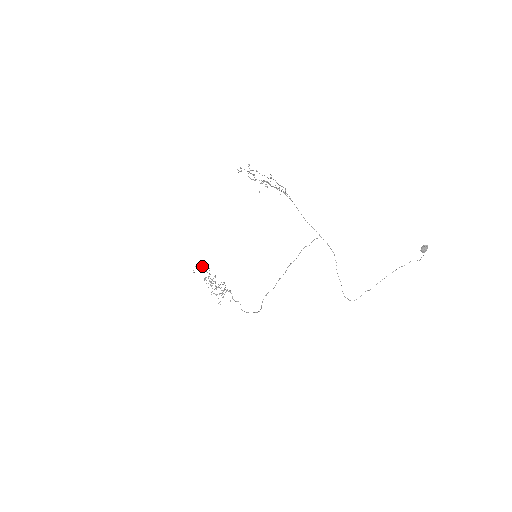
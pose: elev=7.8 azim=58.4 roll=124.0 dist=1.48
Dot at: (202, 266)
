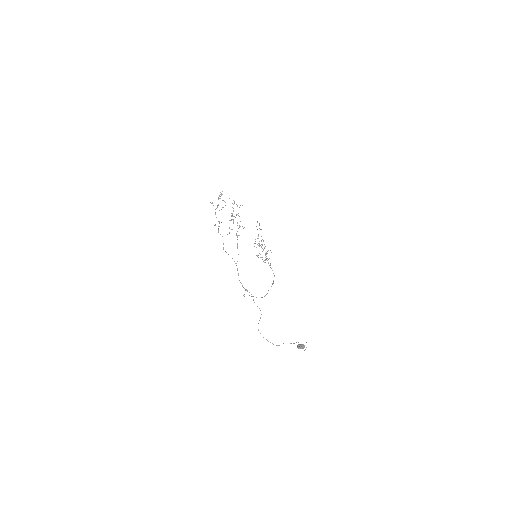
Dot at: (259, 224)
